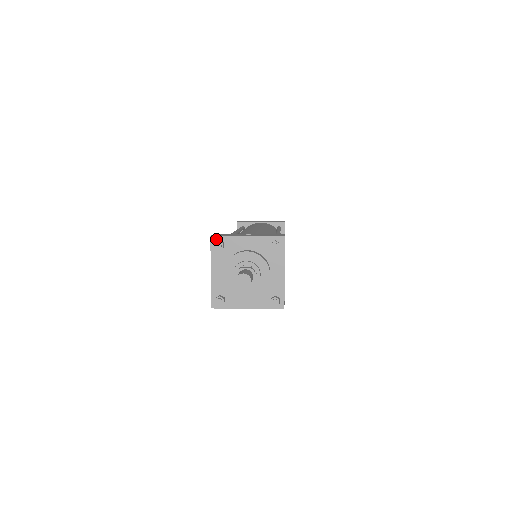
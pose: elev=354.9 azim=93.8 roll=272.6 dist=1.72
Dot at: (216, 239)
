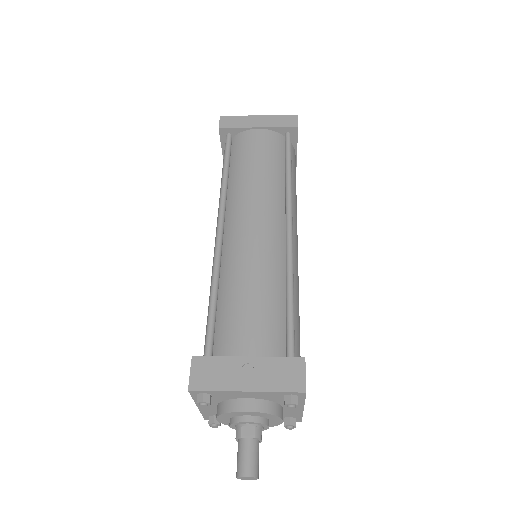
Dot at: (198, 392)
